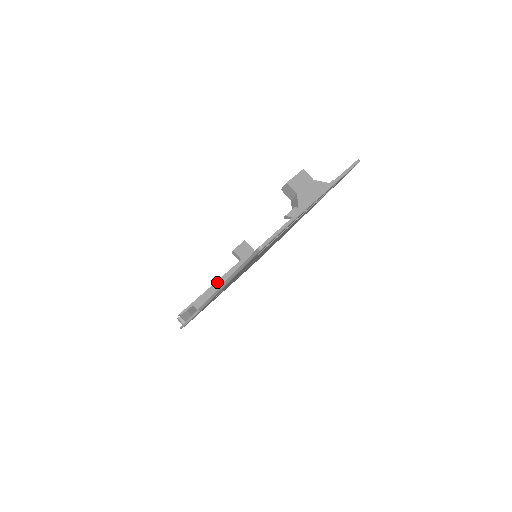
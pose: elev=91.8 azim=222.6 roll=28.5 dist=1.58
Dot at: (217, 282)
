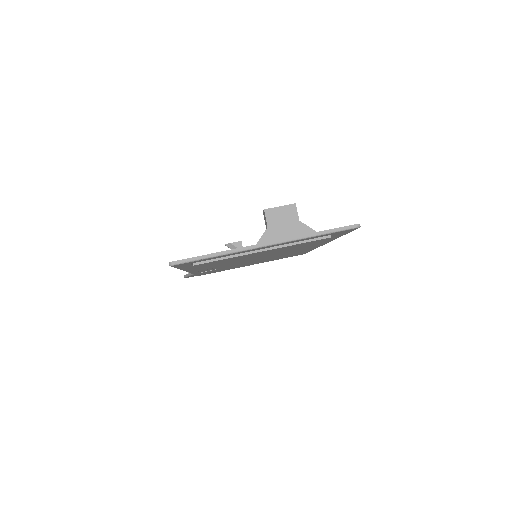
Dot at: occluded
